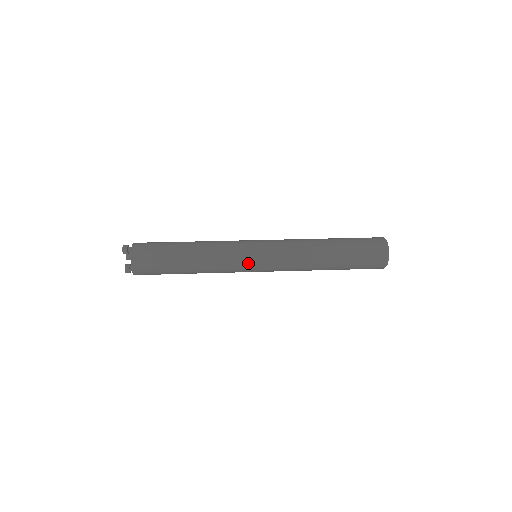
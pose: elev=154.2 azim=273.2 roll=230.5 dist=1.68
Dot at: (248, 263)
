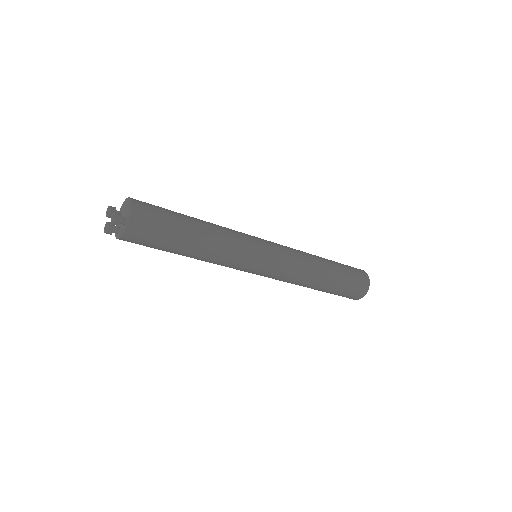
Dot at: (255, 237)
